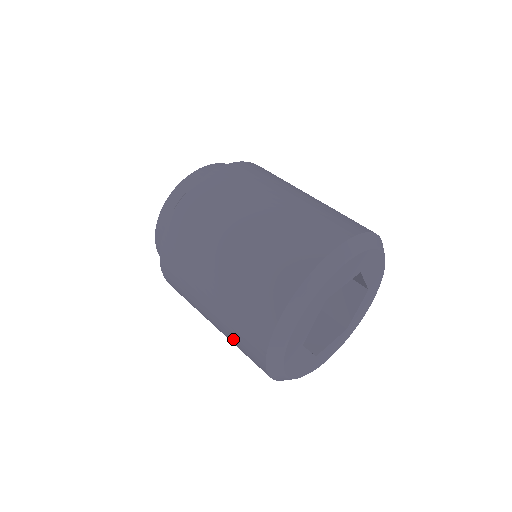
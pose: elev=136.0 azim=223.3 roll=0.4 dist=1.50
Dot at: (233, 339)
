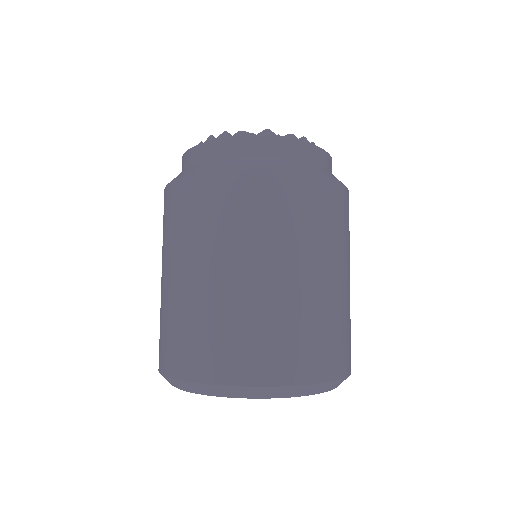
Dot at: (177, 321)
